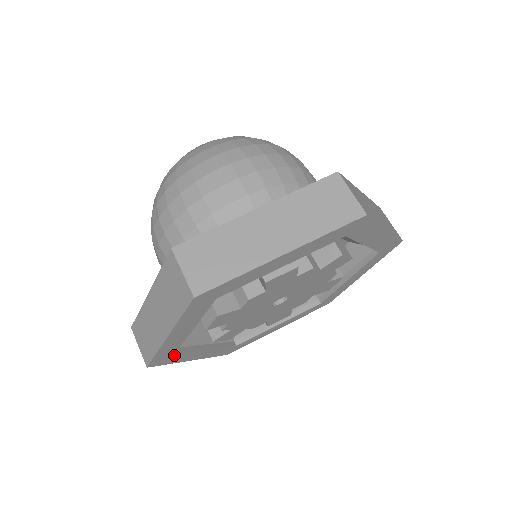
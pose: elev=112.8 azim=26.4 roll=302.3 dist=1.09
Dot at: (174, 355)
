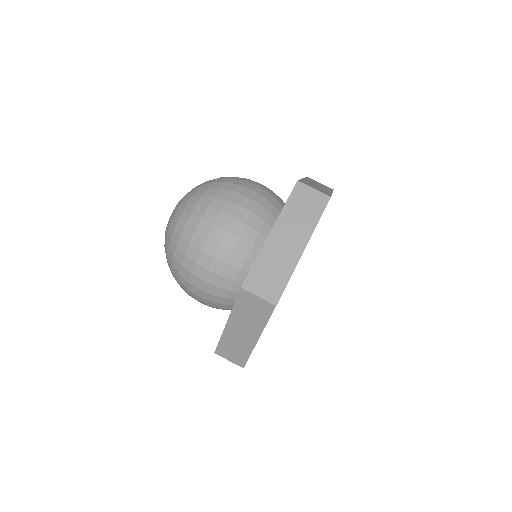
Dot at: occluded
